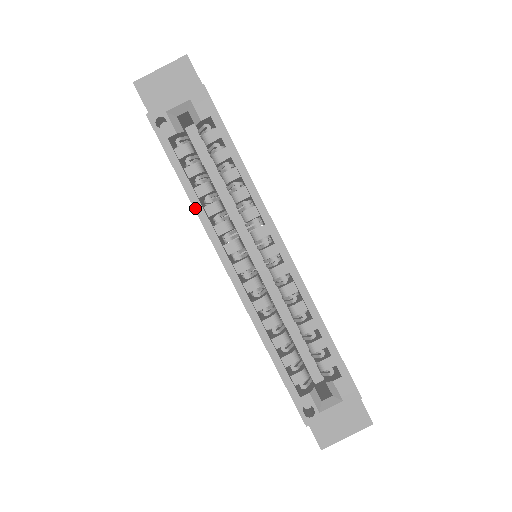
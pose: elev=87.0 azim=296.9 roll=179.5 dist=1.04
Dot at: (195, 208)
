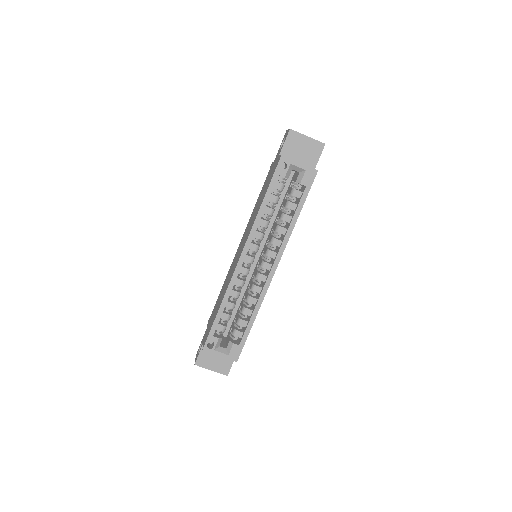
Dot at: (257, 216)
